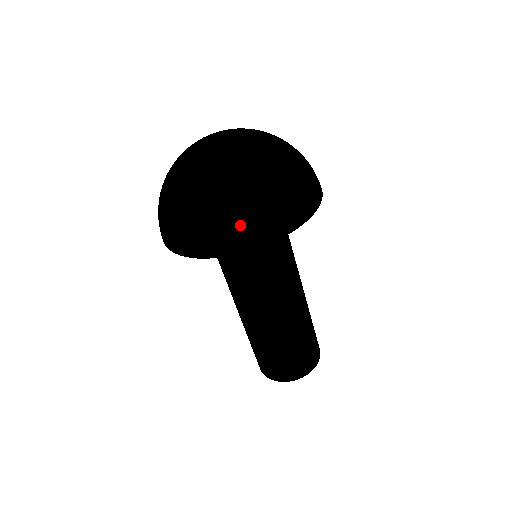
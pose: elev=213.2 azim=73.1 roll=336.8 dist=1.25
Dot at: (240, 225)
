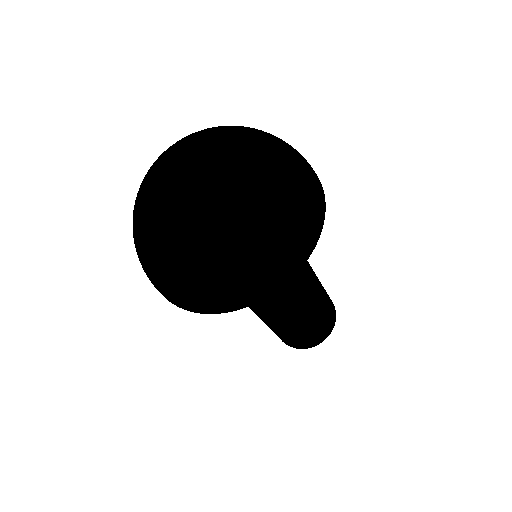
Dot at: (192, 295)
